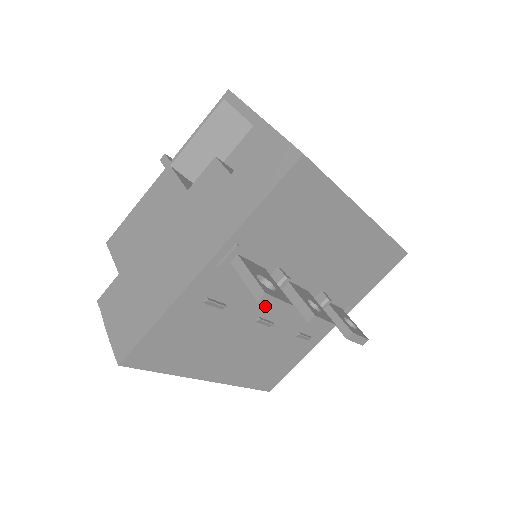
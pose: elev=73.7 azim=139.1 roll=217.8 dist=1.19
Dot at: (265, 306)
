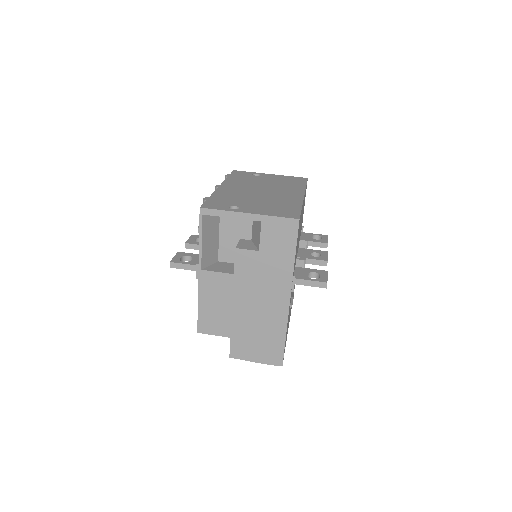
Dot at: occluded
